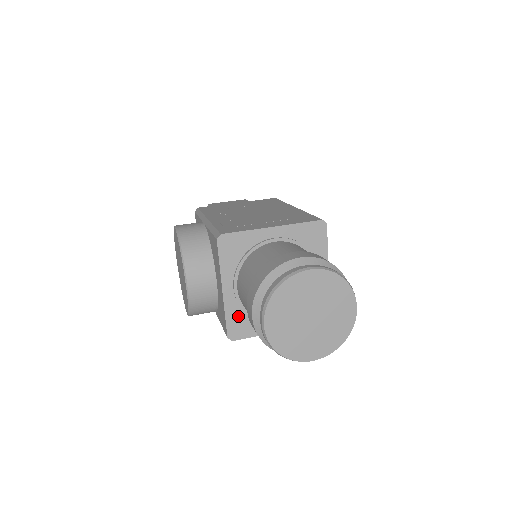
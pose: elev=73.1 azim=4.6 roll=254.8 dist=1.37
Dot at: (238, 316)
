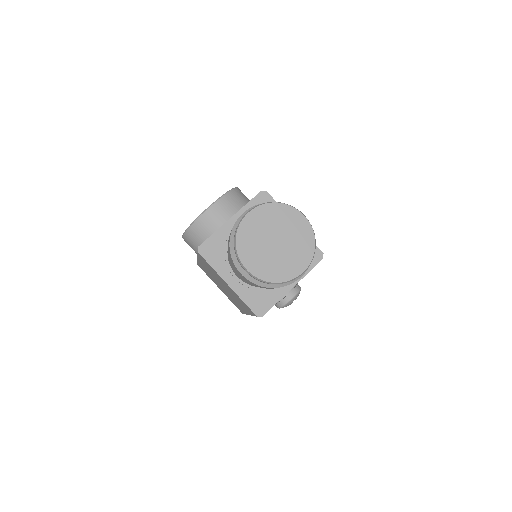
Dot at: (219, 243)
